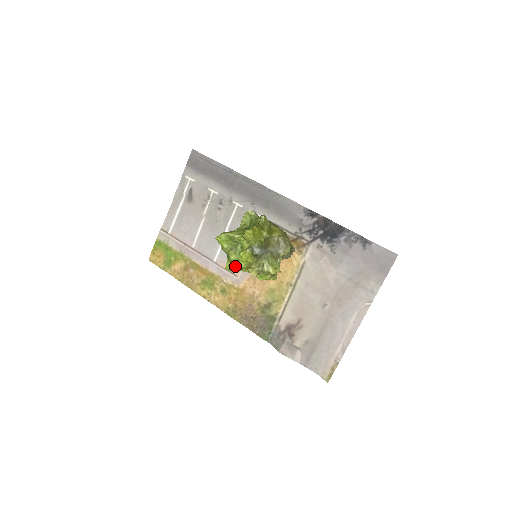
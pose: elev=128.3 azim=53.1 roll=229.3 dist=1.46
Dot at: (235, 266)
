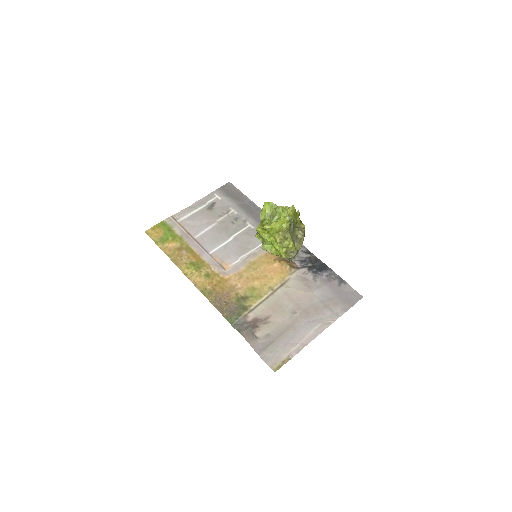
Dot at: (271, 225)
